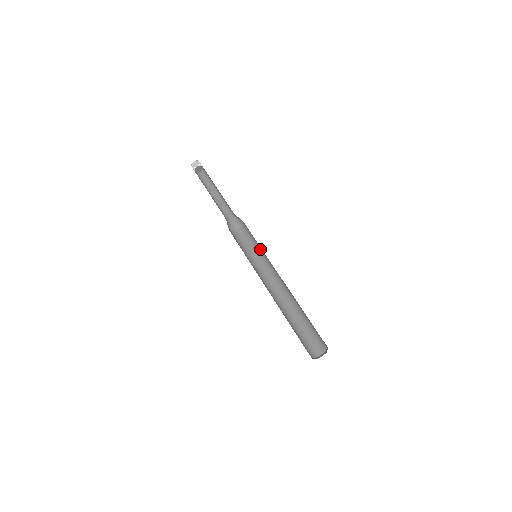
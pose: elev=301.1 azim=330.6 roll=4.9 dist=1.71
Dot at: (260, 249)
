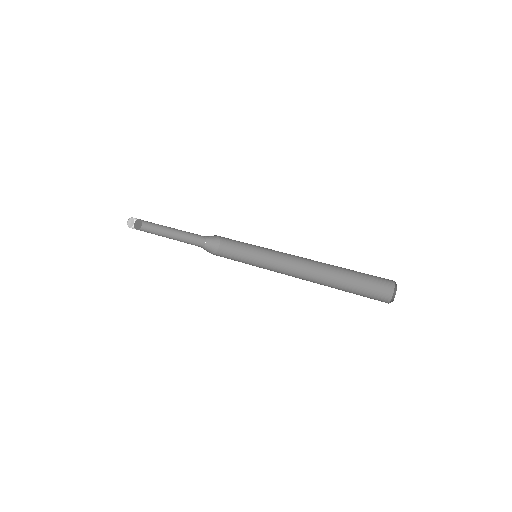
Dot at: (254, 252)
